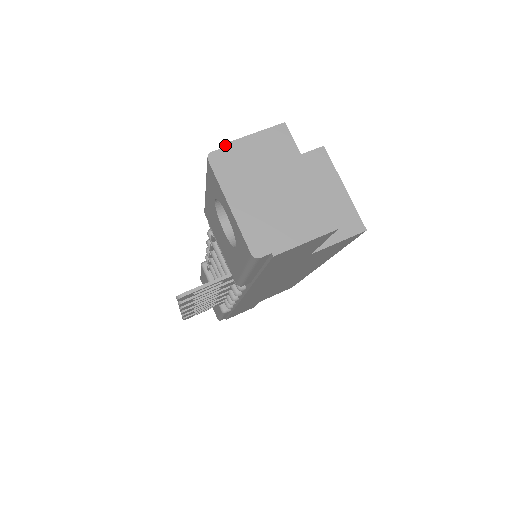
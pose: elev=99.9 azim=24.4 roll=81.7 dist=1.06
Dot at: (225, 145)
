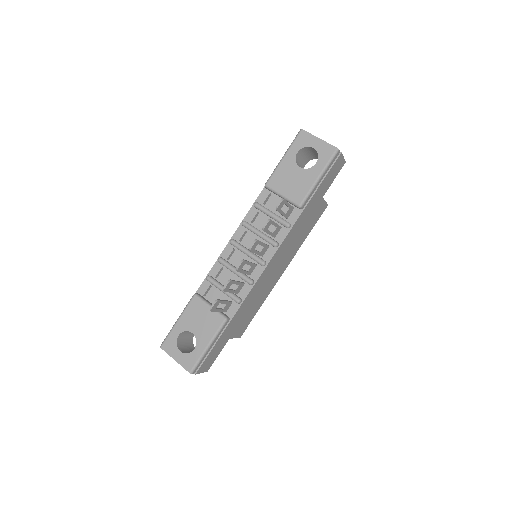
Dot at: occluded
